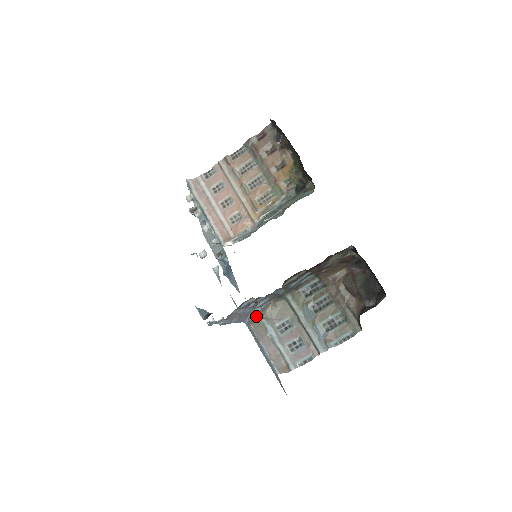
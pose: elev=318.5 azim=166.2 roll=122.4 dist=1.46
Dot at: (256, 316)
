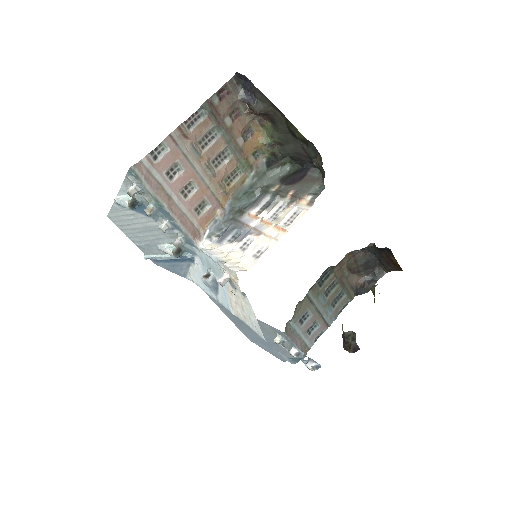
Dot at: (289, 323)
